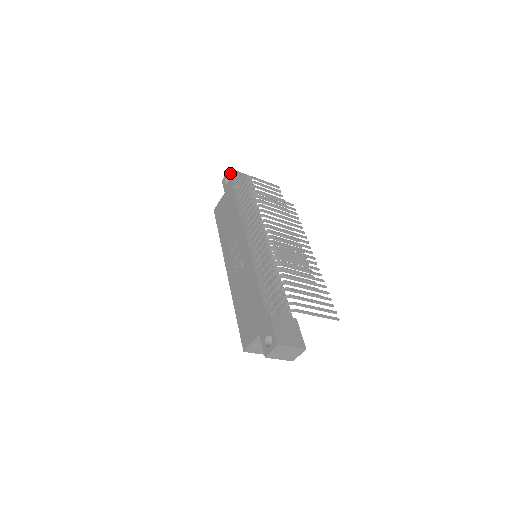
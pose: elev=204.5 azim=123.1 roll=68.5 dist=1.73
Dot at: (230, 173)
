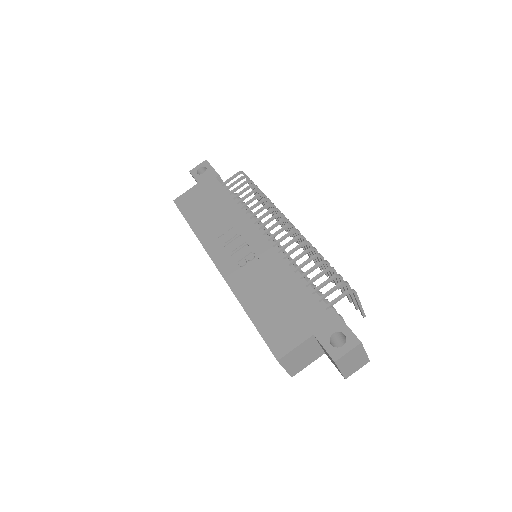
Dot at: (209, 164)
